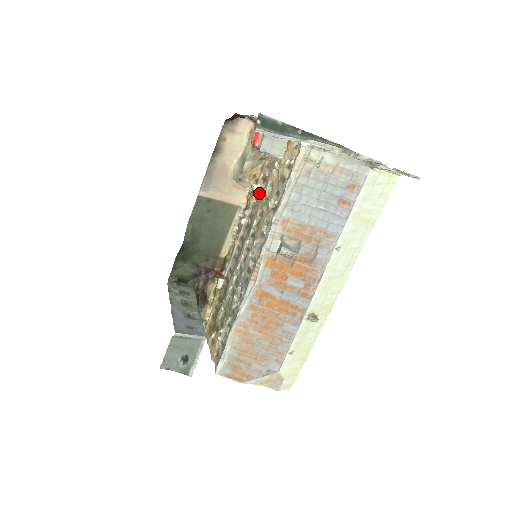
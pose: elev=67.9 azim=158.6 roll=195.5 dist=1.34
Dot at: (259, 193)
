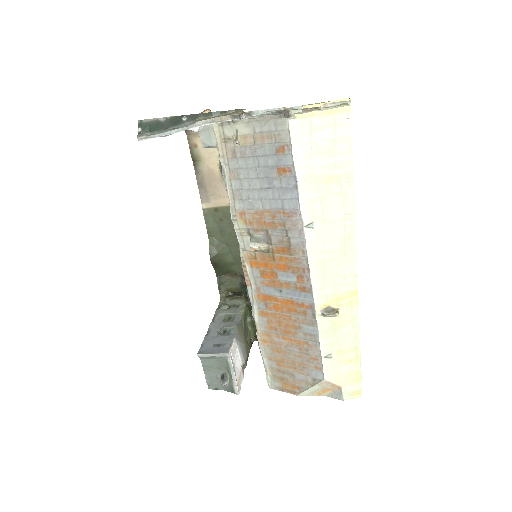
Dot at: occluded
